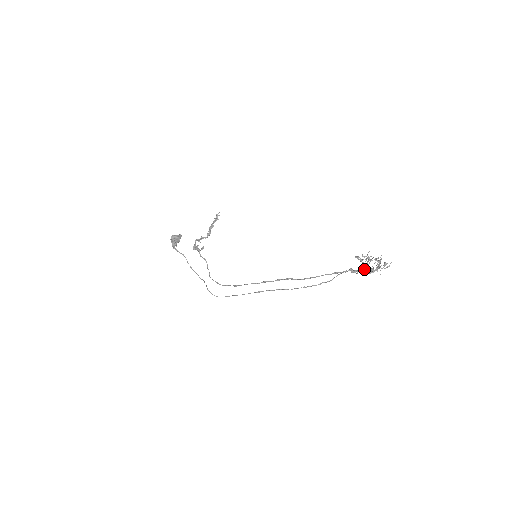
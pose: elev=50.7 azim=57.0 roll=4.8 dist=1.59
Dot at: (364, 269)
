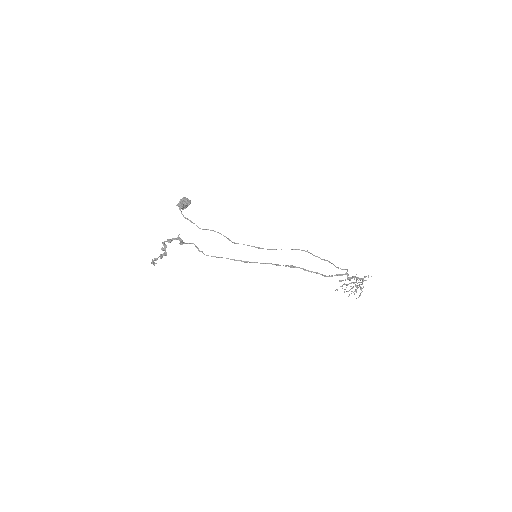
Dot at: (357, 277)
